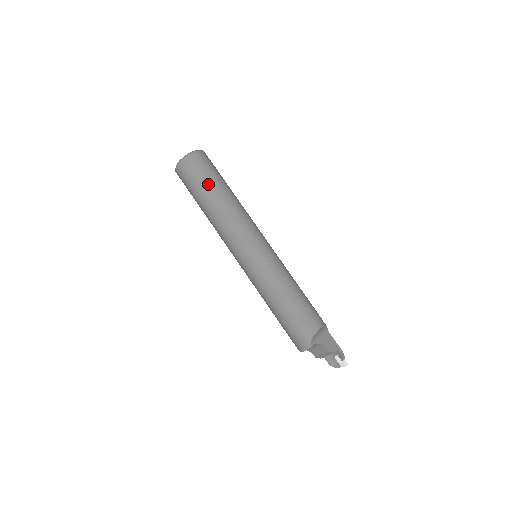
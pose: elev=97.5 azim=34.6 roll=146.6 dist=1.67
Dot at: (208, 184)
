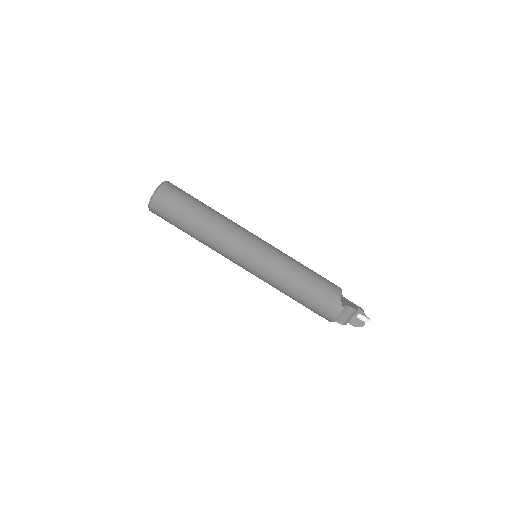
Dot at: (191, 204)
